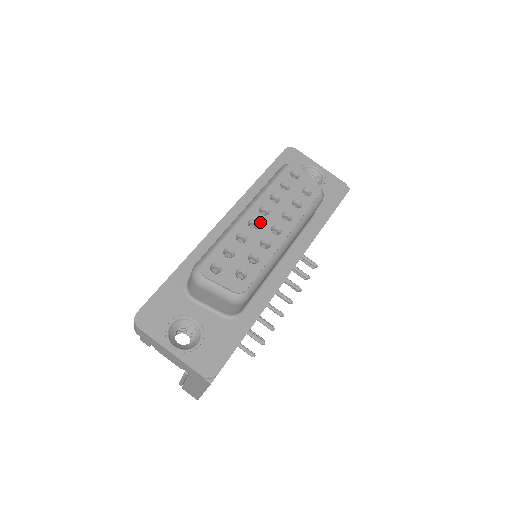
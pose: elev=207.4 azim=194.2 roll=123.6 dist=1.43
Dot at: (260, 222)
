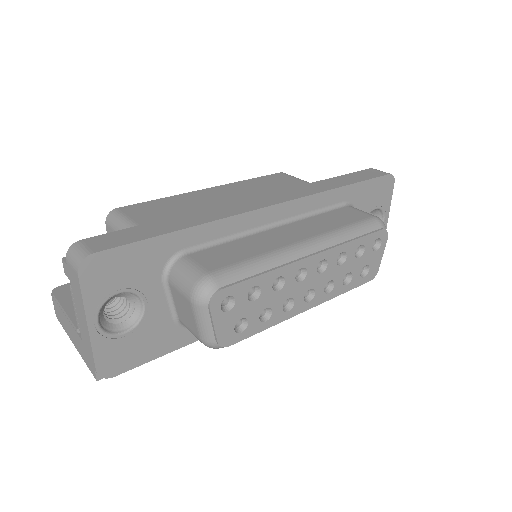
Dot at: (308, 277)
